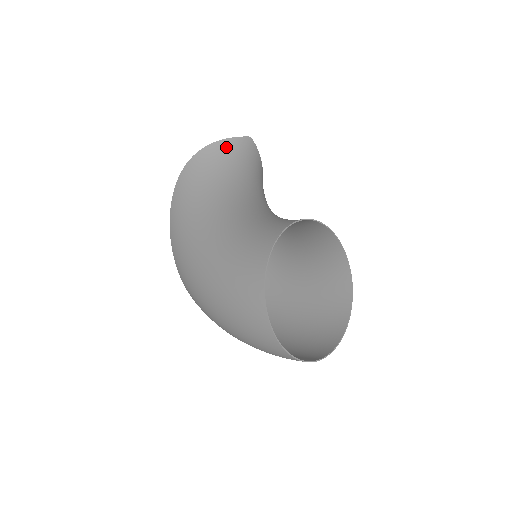
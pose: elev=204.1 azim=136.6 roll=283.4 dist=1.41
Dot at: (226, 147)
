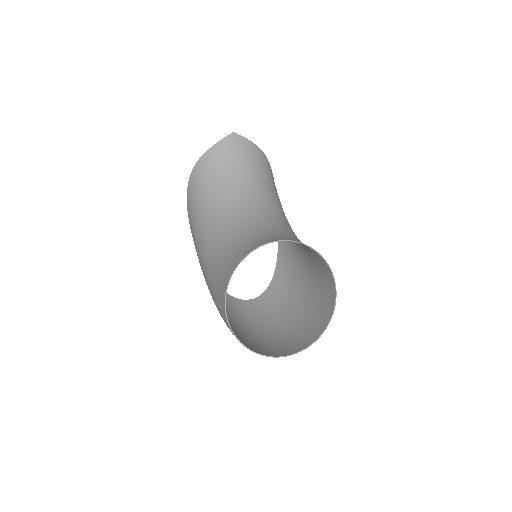
Dot at: (212, 157)
